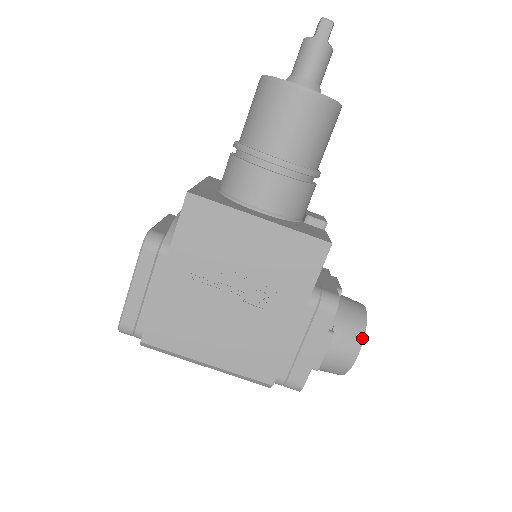
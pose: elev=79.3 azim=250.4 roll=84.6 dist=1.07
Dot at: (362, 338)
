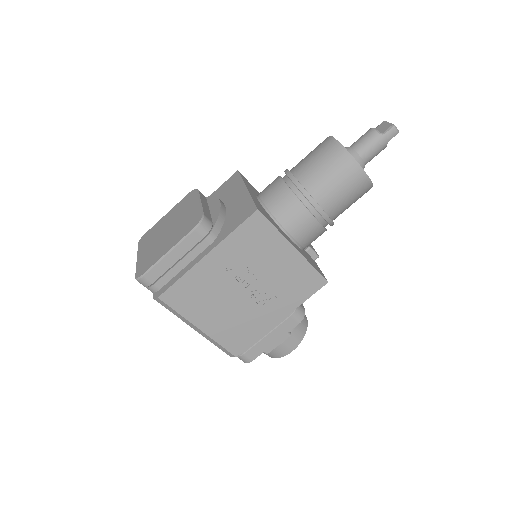
Dot at: (301, 340)
